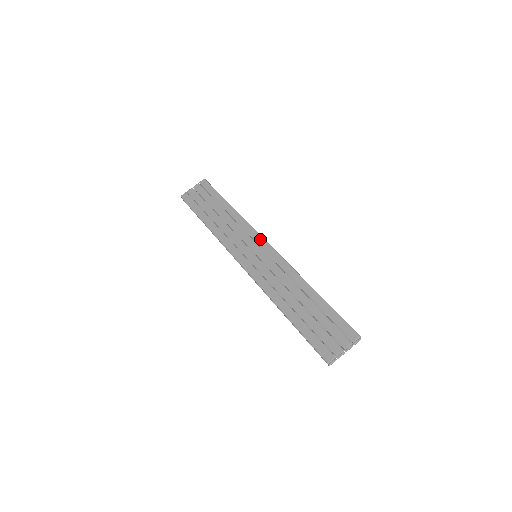
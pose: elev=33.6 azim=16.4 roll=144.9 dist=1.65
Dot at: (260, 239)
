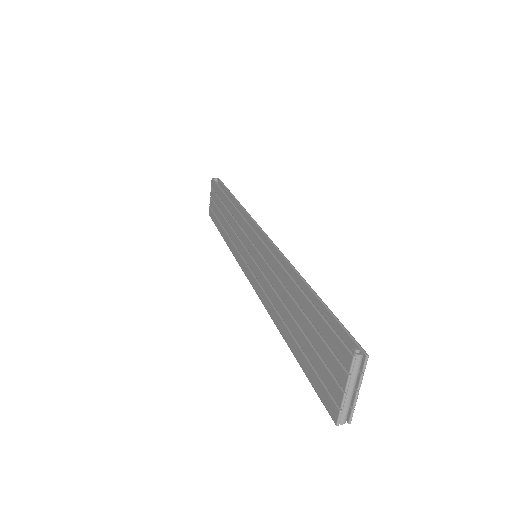
Dot at: (248, 230)
